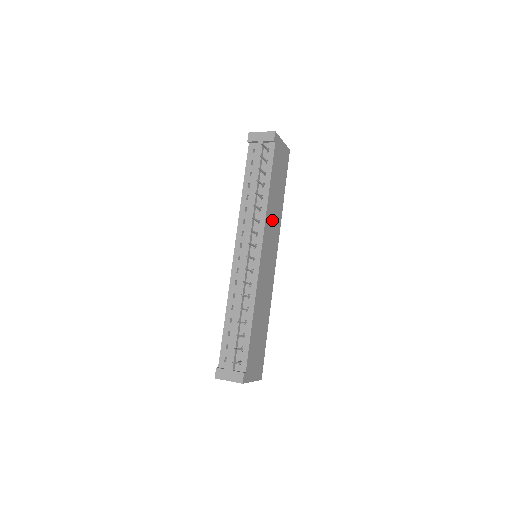
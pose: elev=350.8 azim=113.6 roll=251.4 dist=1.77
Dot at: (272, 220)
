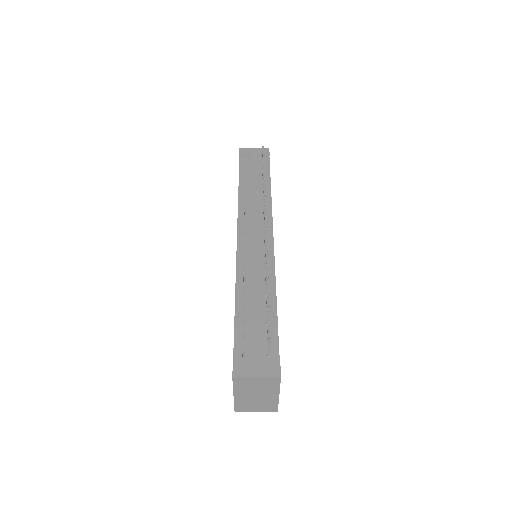
Dot at: occluded
